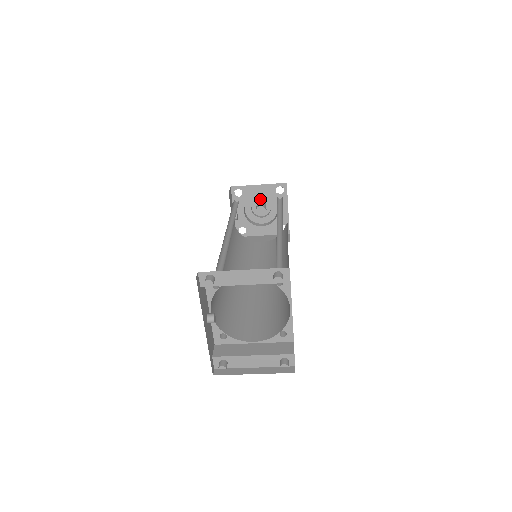
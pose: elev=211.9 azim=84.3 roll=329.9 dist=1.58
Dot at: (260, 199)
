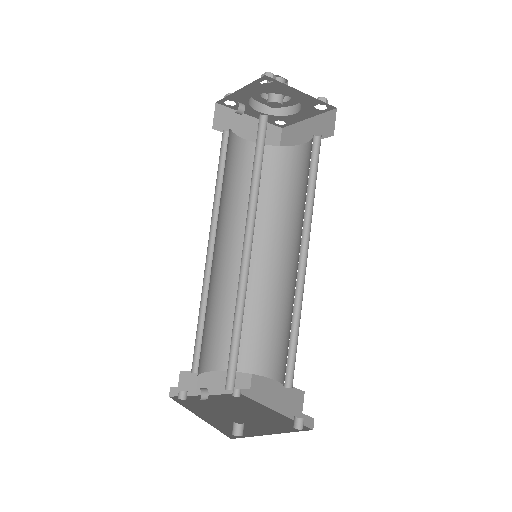
Dot at: occluded
